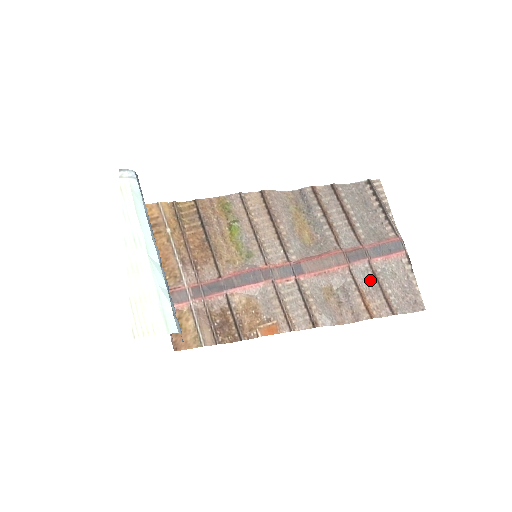
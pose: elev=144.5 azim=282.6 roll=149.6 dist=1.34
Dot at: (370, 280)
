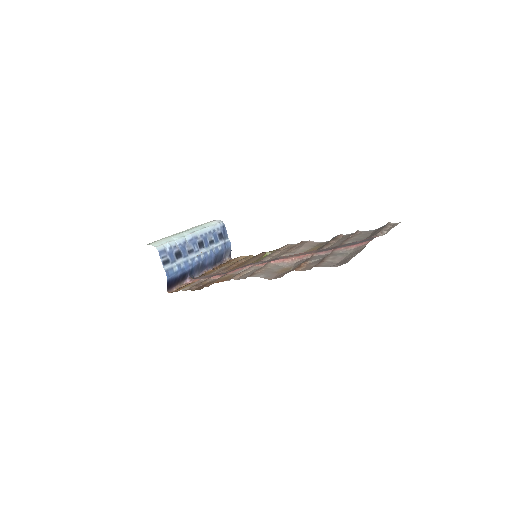
Dot at: (321, 258)
